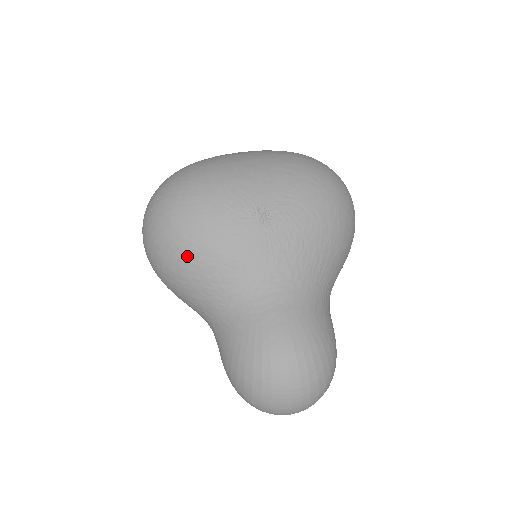
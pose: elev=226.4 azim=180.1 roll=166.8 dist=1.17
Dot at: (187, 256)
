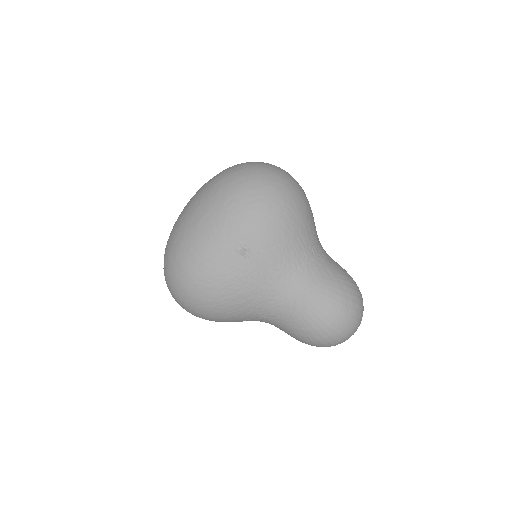
Dot at: (223, 309)
